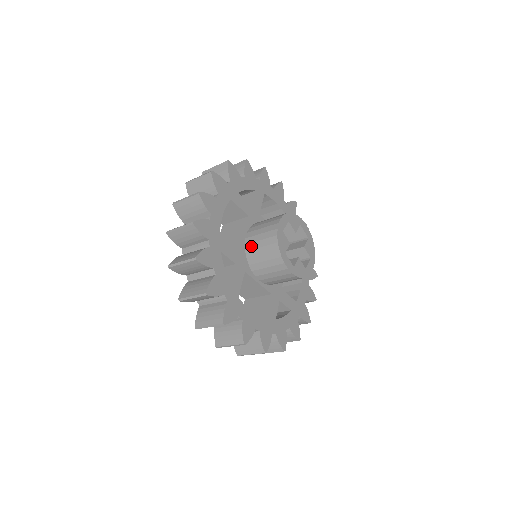
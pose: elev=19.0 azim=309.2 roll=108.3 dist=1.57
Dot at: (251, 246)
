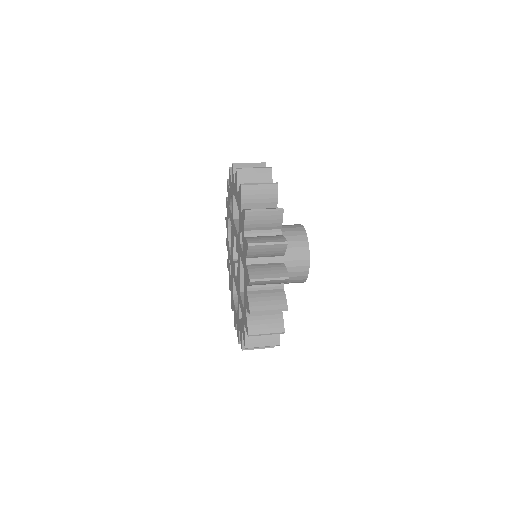
Dot at: occluded
